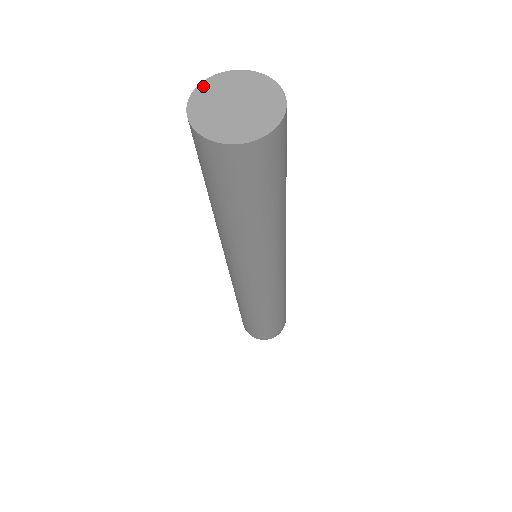
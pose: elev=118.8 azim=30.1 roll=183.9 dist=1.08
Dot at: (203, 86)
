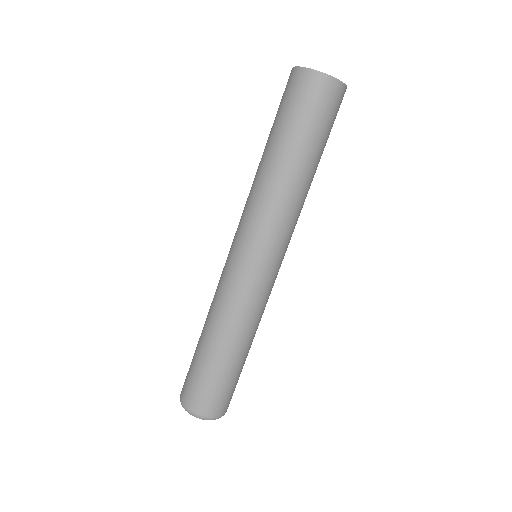
Dot at: occluded
